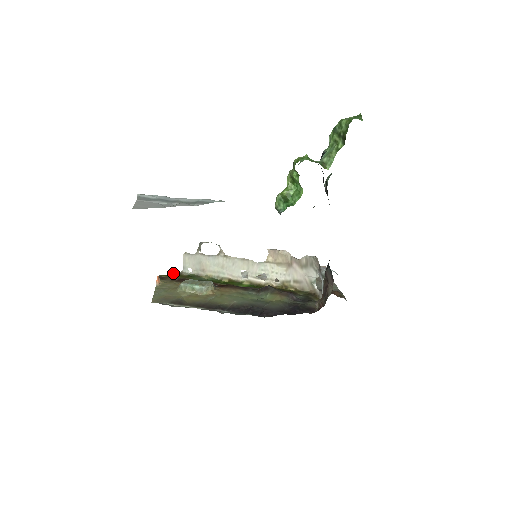
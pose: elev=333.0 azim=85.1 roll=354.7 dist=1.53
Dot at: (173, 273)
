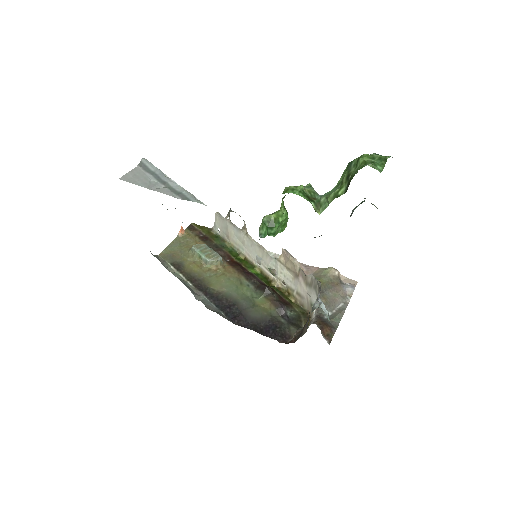
Dot at: occluded
